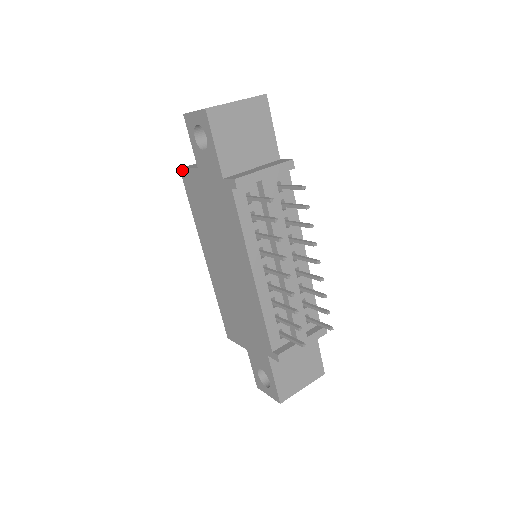
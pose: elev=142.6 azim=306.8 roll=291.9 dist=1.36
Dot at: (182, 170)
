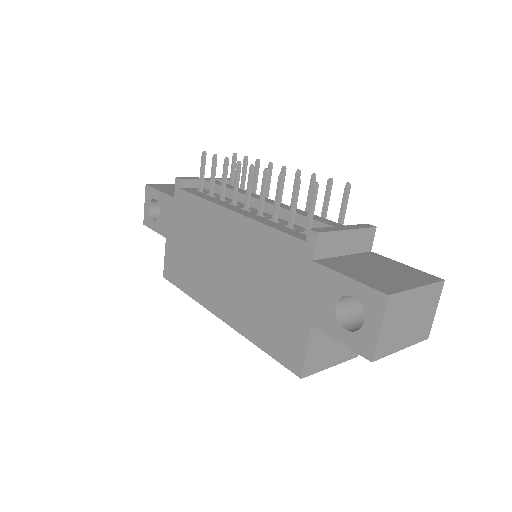
Dot at: (164, 272)
